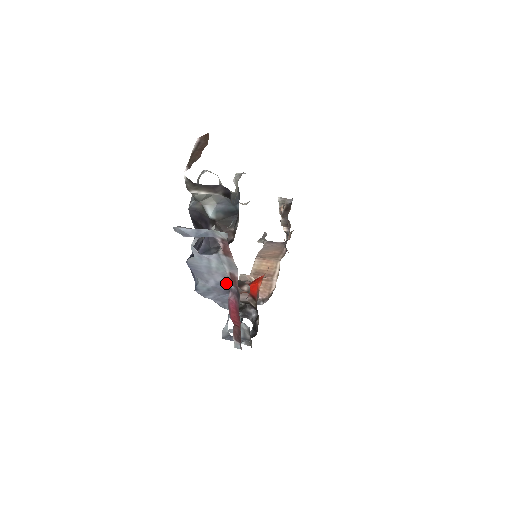
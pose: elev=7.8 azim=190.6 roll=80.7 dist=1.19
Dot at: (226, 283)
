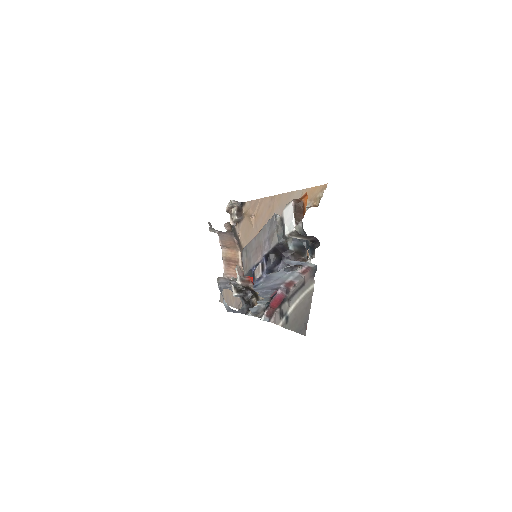
Dot at: (279, 285)
